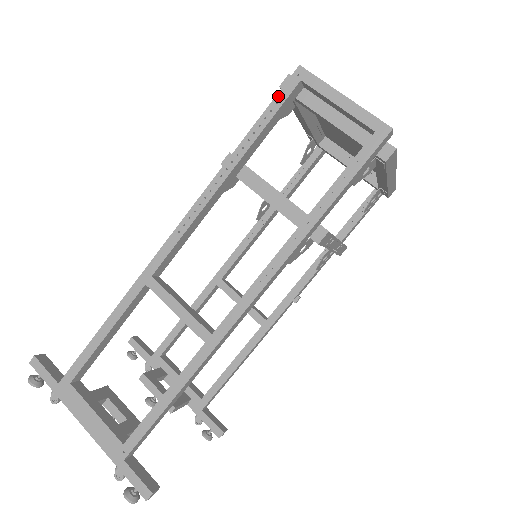
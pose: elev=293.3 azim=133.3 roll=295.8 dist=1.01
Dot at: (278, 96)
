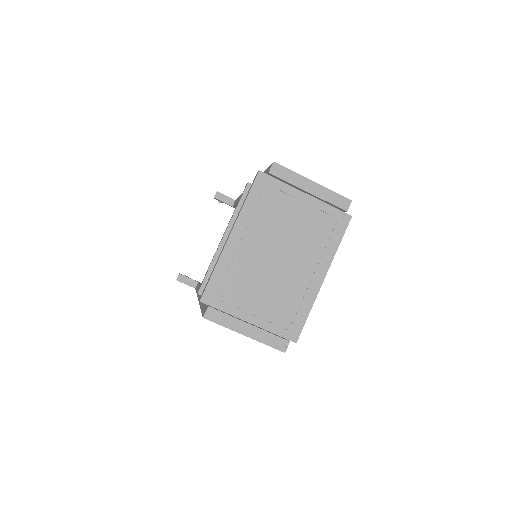
Dot at: occluded
